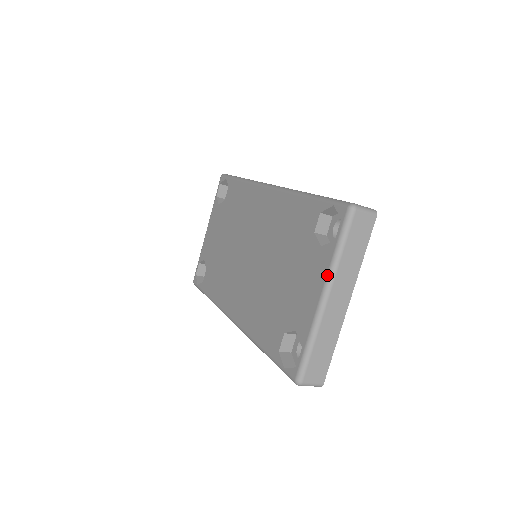
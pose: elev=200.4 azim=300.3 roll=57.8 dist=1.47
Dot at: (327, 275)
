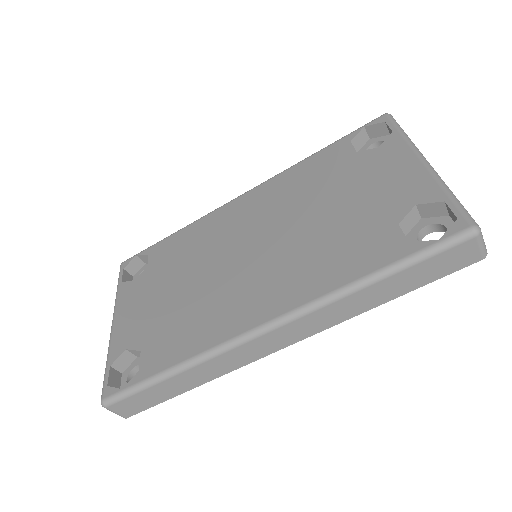
Dot at: (411, 147)
